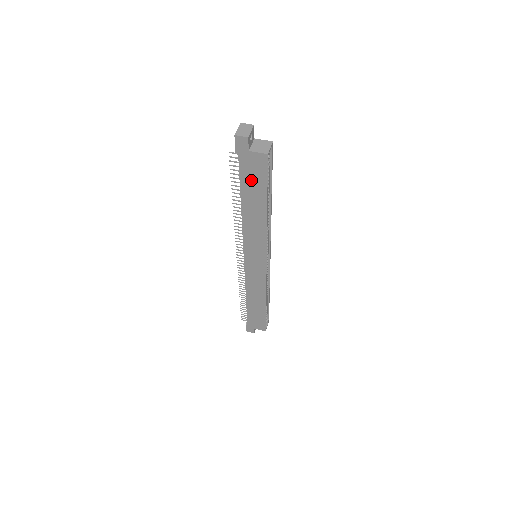
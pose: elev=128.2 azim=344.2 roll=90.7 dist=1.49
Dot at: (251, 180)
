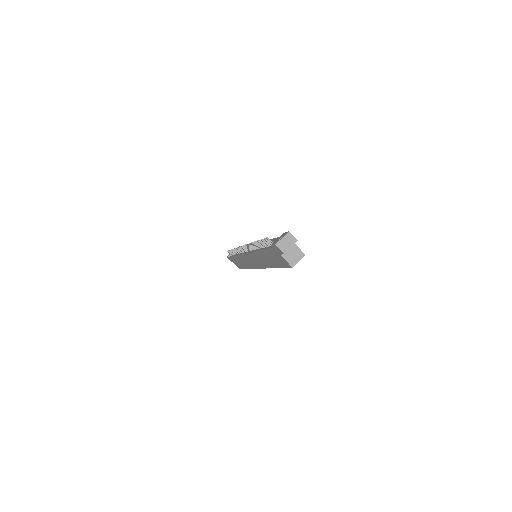
Dot at: (273, 257)
